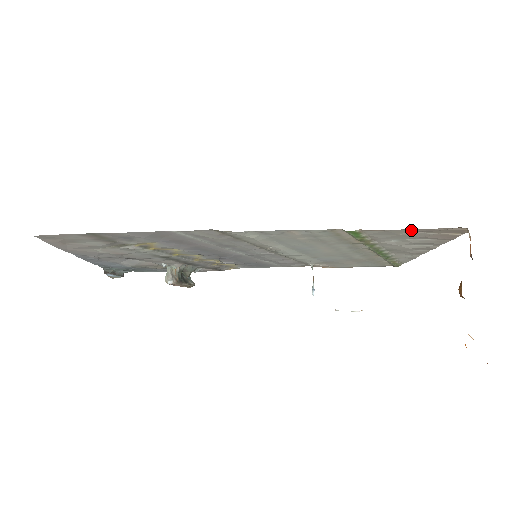
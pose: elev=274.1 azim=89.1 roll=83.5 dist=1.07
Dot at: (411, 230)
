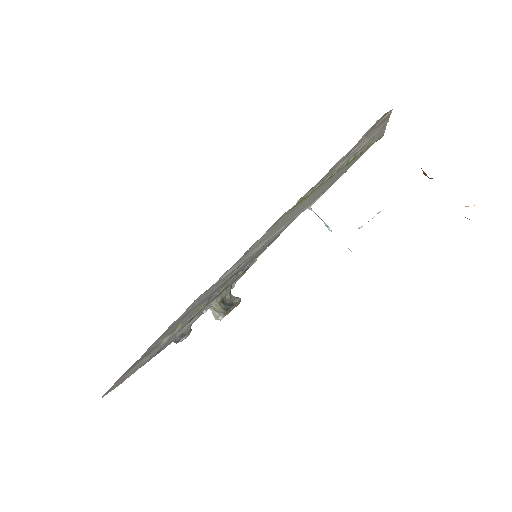
Dot at: occluded
